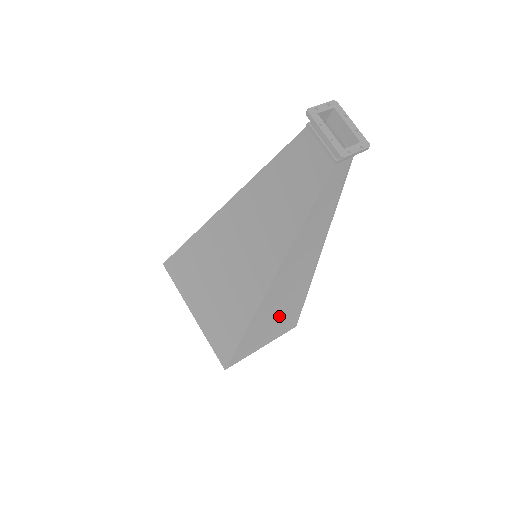
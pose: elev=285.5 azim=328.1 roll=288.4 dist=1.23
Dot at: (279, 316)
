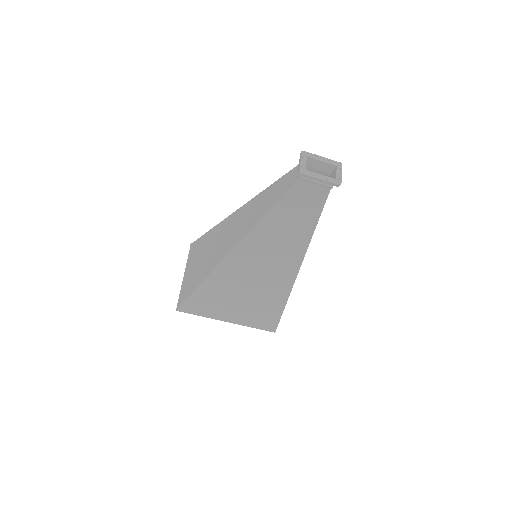
Dot at: occluded
